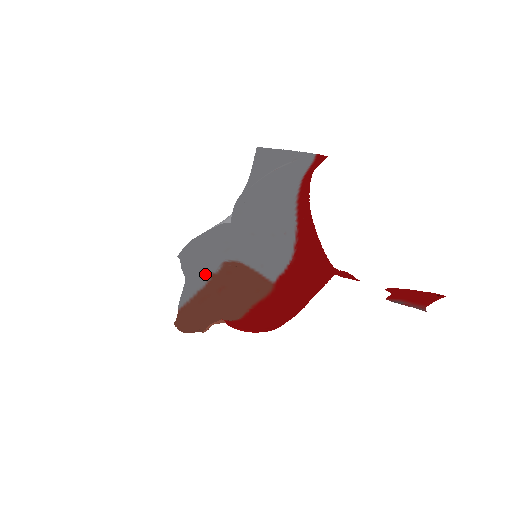
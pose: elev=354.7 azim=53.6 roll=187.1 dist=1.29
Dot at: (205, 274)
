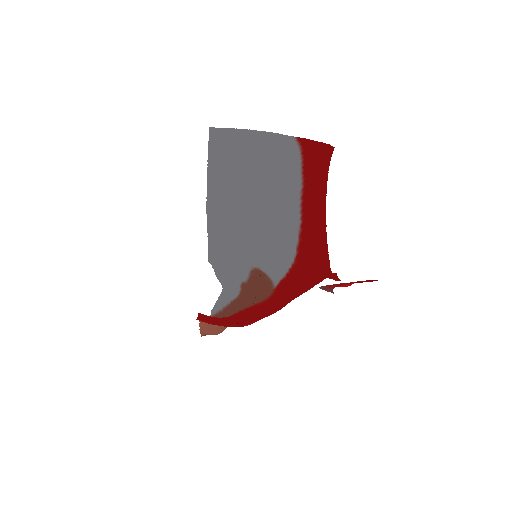
Dot at: (236, 283)
